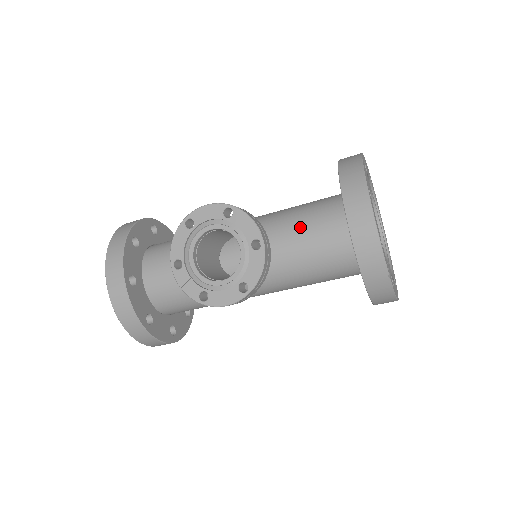
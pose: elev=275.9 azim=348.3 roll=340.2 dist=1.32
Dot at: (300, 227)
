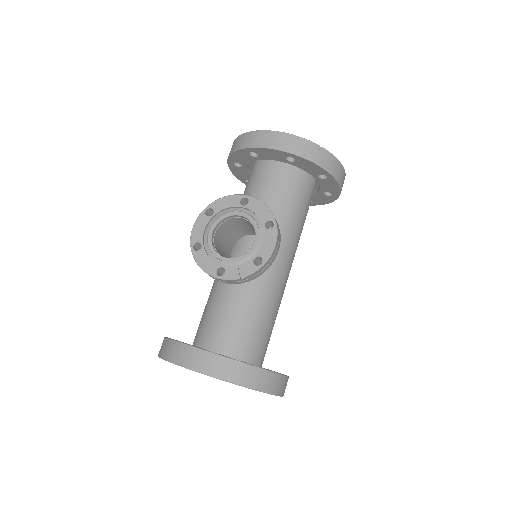
Dot at: occluded
